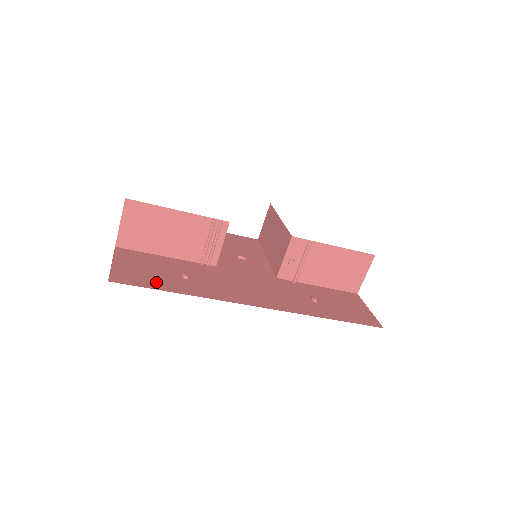
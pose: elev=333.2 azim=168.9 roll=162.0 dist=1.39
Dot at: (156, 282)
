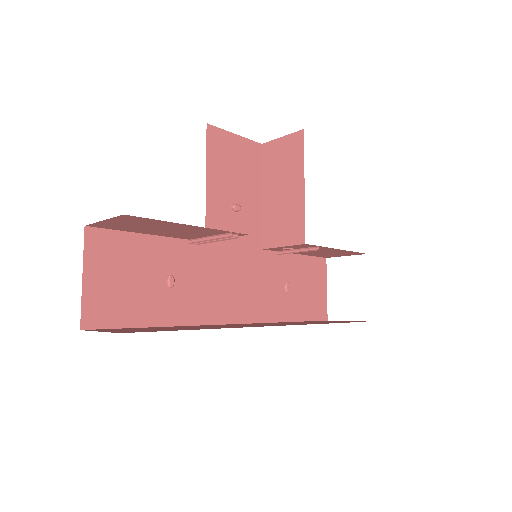
Dot at: (136, 310)
